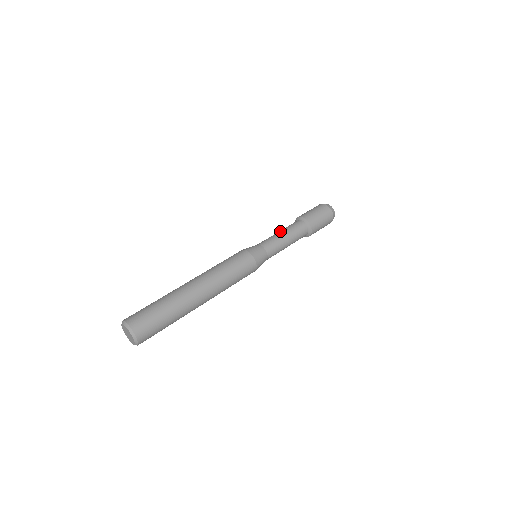
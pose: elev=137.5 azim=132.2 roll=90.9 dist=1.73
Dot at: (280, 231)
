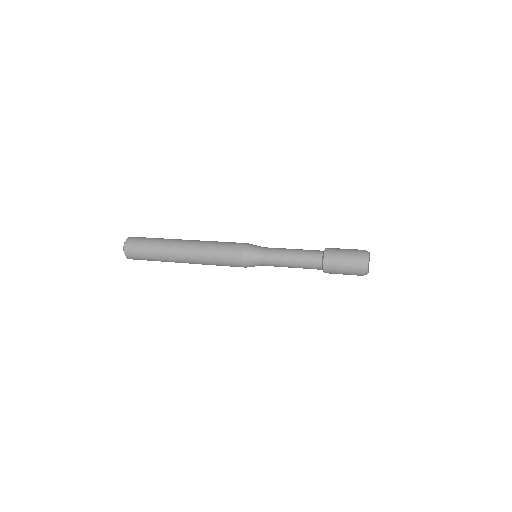
Dot at: occluded
